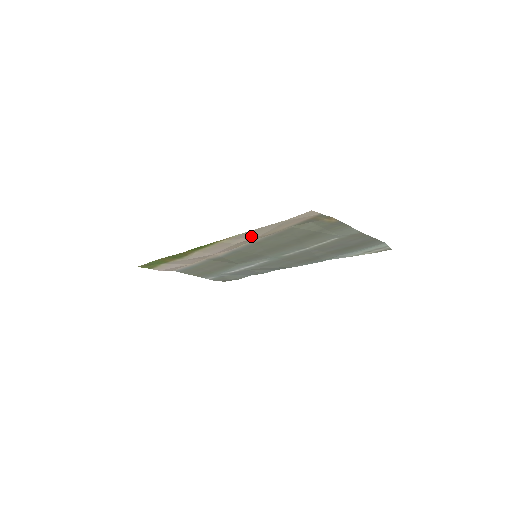
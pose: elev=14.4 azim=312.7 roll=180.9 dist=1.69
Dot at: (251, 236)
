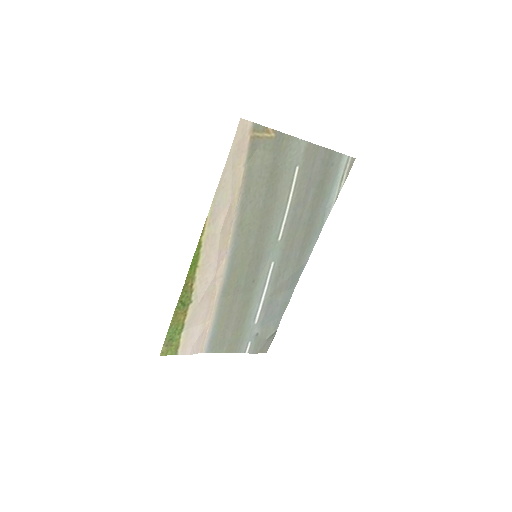
Dot at: (224, 206)
